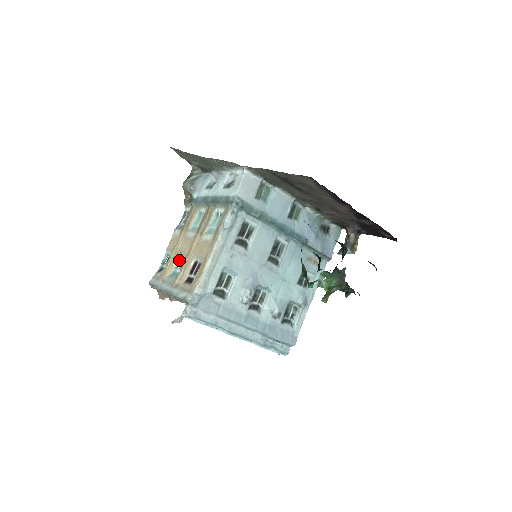
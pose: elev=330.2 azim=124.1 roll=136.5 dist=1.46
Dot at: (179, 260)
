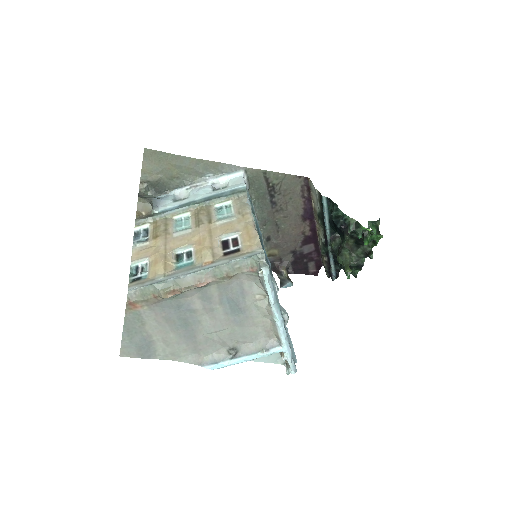
Dot at: (176, 257)
